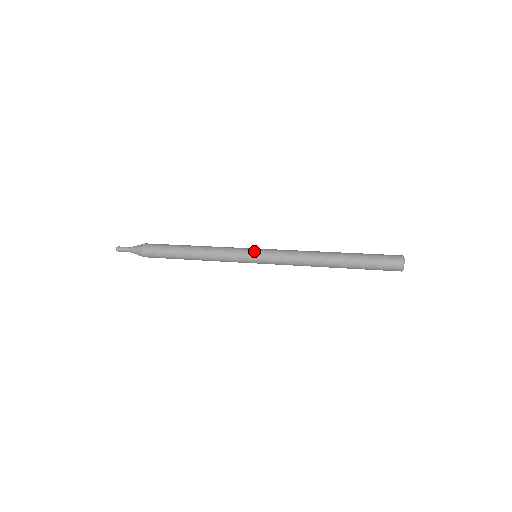
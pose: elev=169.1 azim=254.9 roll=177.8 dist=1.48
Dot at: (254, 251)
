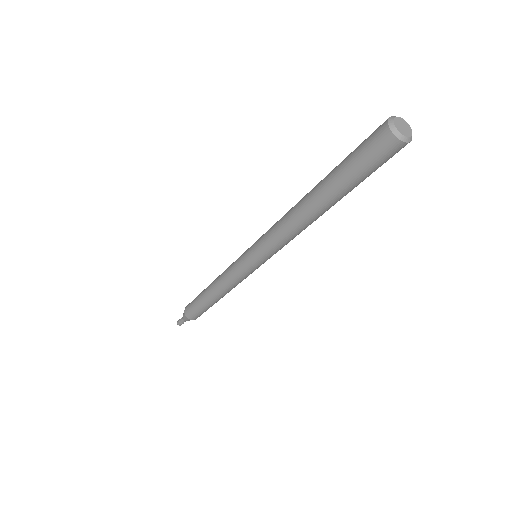
Dot at: (248, 248)
